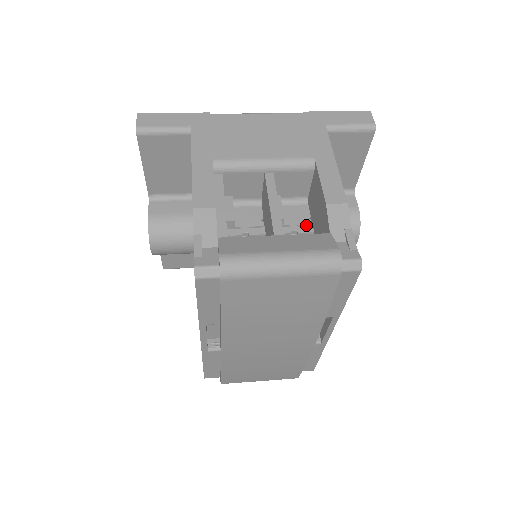
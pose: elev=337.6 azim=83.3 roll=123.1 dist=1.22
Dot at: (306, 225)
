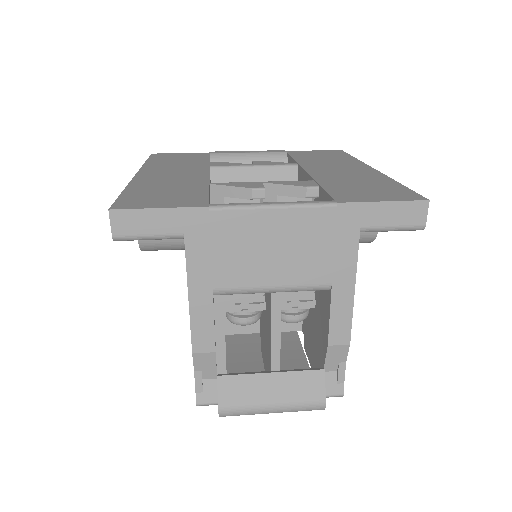
Dot at: (309, 299)
